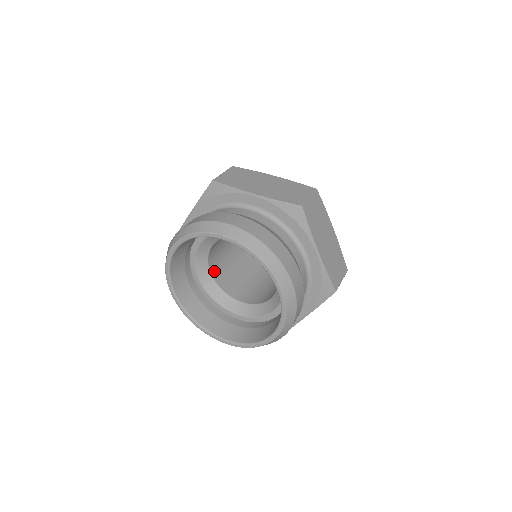
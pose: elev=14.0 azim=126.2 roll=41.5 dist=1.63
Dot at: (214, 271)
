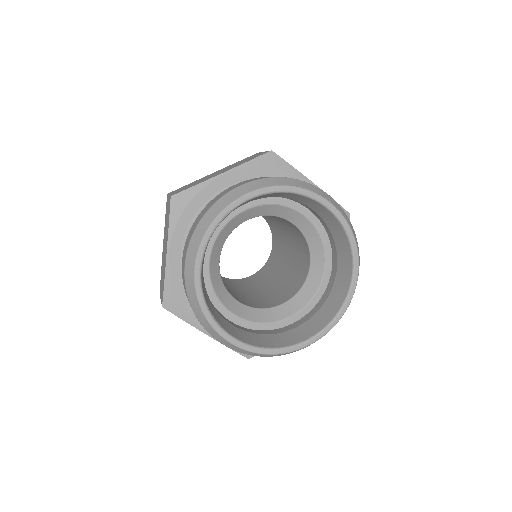
Dot at: occluded
